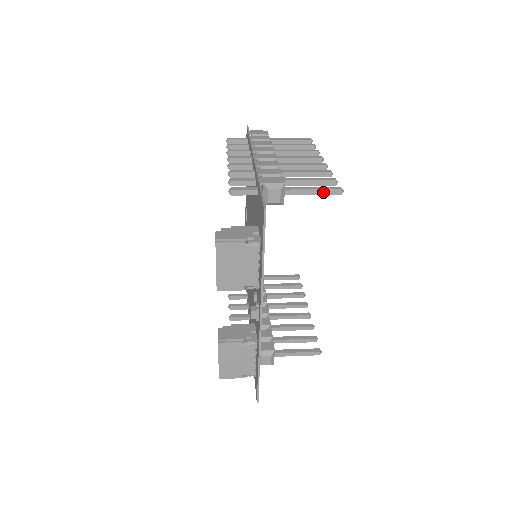
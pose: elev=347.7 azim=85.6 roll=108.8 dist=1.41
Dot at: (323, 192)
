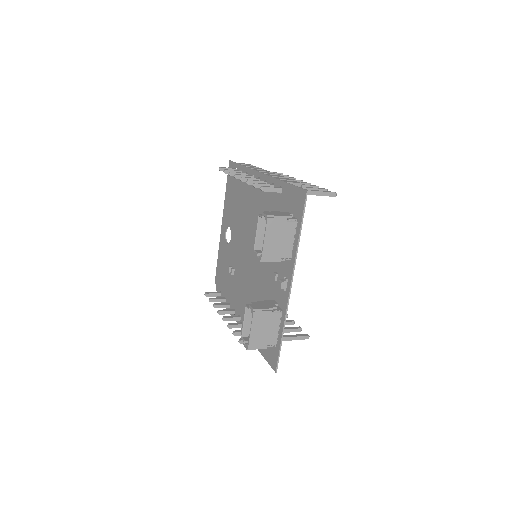
Dot at: (324, 194)
